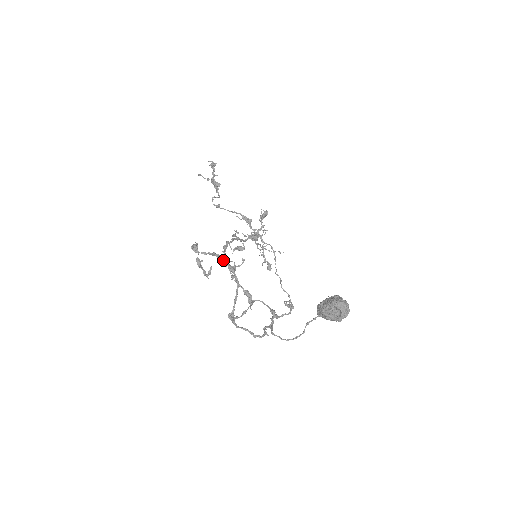
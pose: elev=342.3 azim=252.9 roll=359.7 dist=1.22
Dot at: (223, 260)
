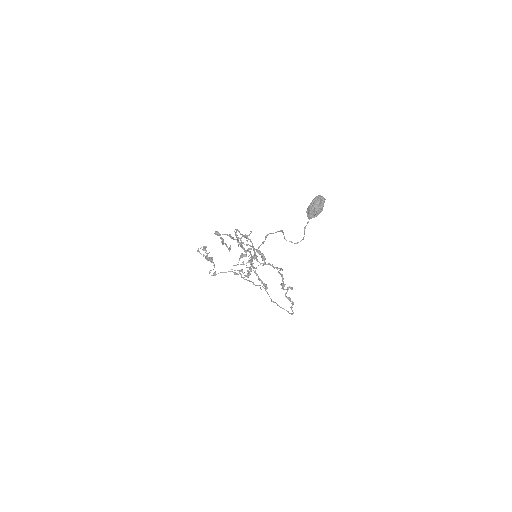
Dot at: occluded
